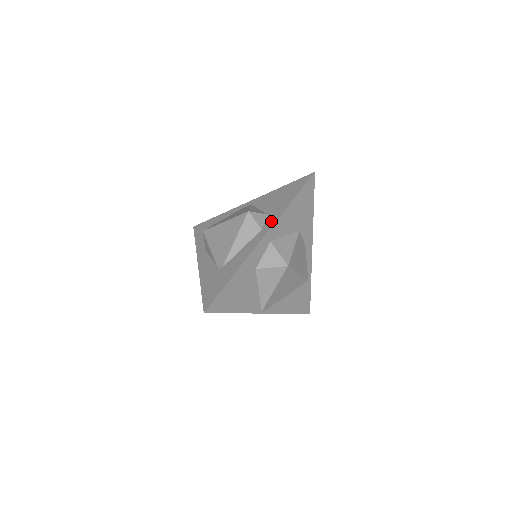
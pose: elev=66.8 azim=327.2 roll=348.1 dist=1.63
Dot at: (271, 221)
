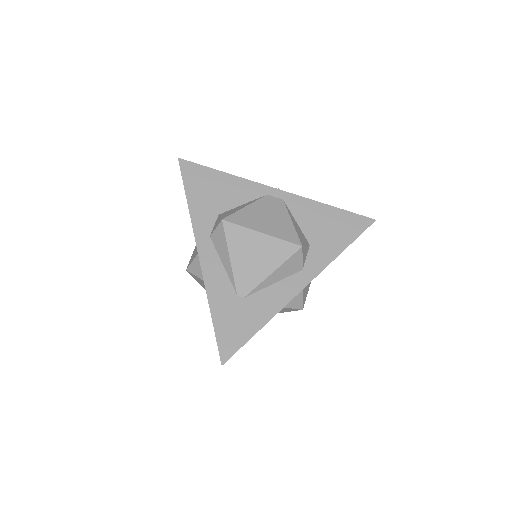
Dot at: (316, 265)
